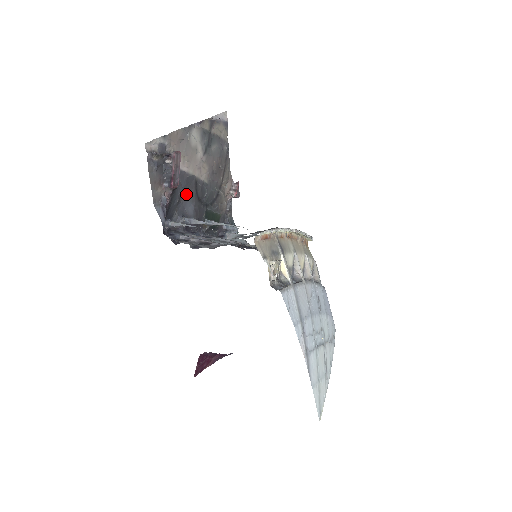
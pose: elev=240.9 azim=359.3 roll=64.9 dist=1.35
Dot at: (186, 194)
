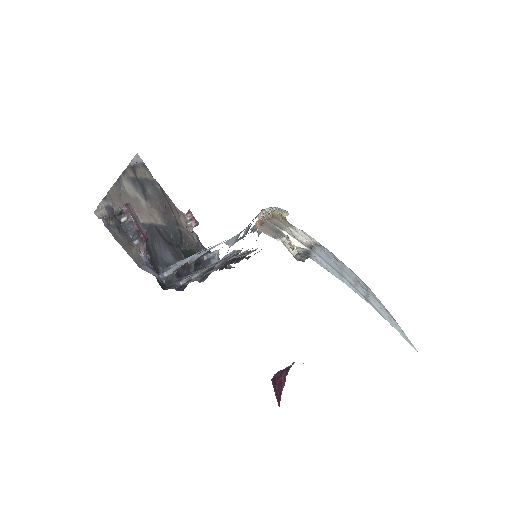
Dot at: (156, 245)
